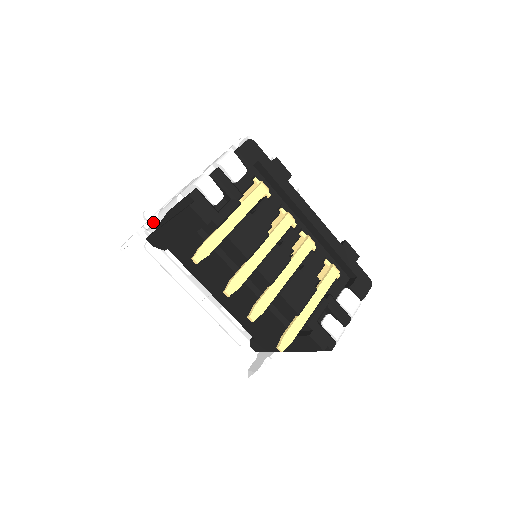
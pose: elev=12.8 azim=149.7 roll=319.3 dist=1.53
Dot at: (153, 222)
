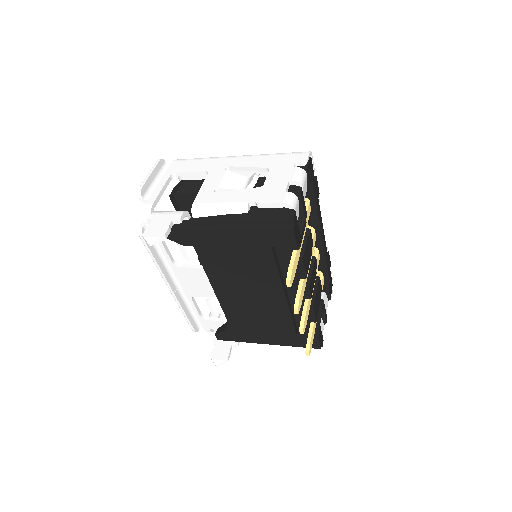
Dot at: (185, 215)
